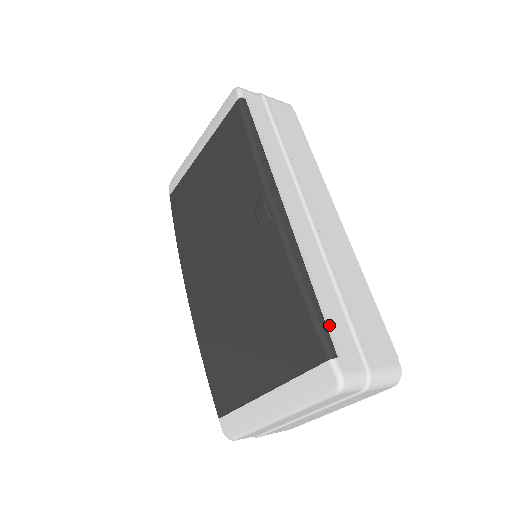
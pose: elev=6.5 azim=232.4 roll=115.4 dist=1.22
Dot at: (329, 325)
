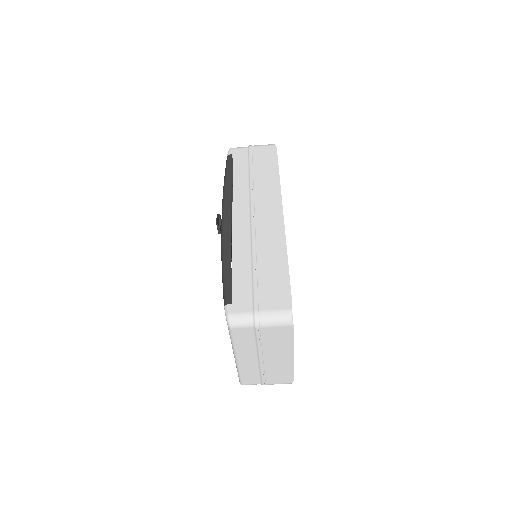
Dot at: (232, 285)
